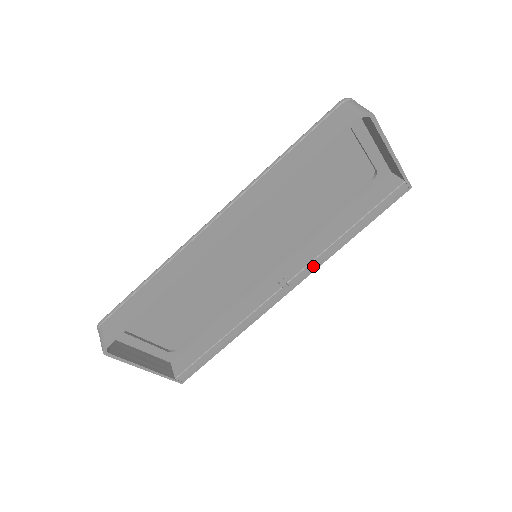
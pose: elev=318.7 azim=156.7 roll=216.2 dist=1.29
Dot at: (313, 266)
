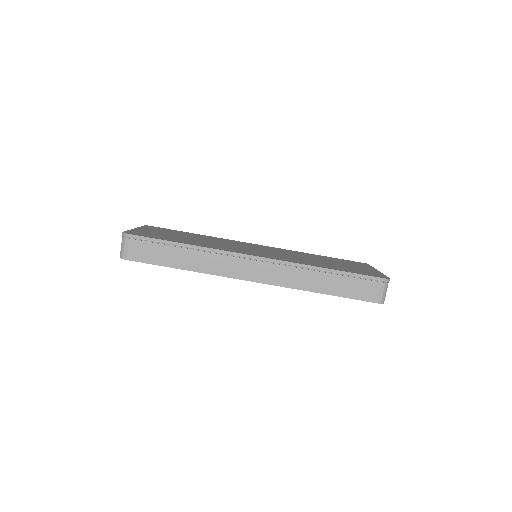
Dot at: occluded
